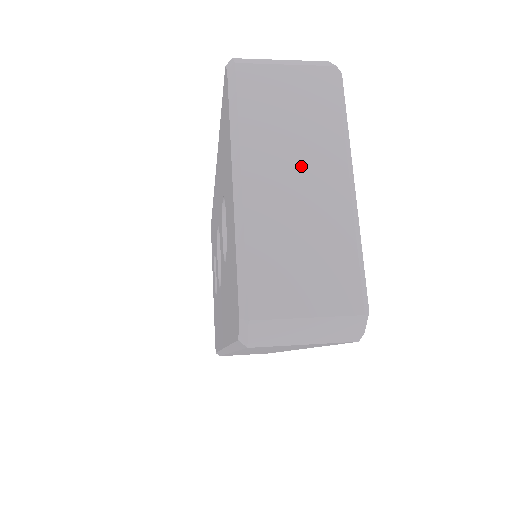
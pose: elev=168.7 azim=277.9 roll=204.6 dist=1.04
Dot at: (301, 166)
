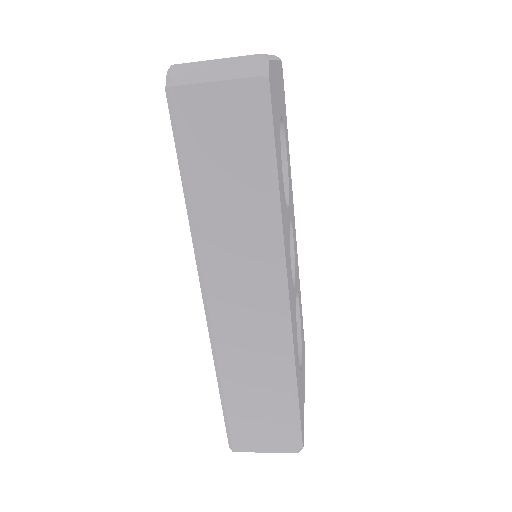
Dot at: occluded
